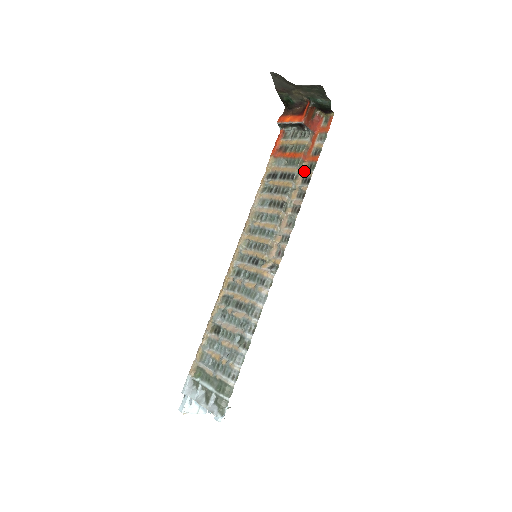
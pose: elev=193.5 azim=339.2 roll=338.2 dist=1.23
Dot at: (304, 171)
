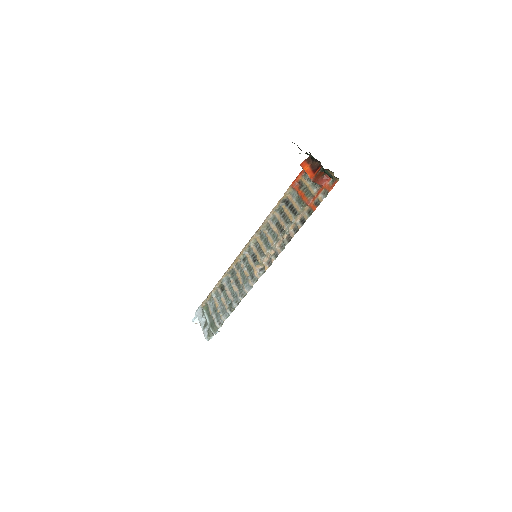
Dot at: (304, 213)
